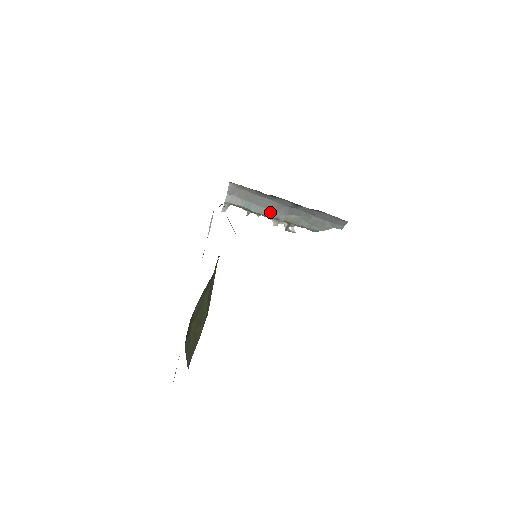
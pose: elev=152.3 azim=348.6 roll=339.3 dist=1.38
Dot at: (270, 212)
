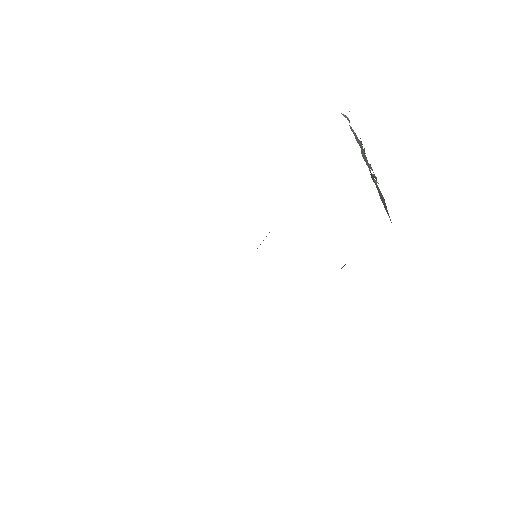
Dot at: occluded
